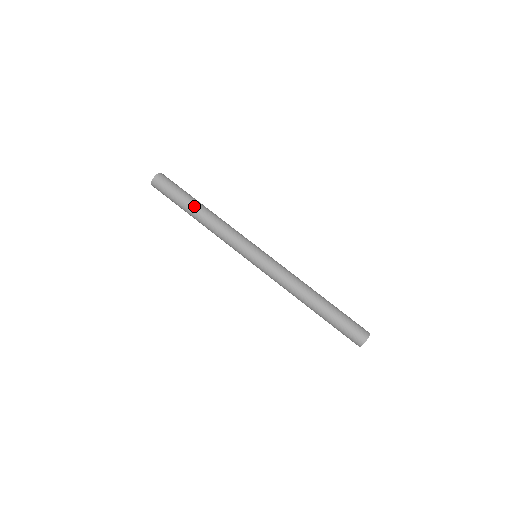
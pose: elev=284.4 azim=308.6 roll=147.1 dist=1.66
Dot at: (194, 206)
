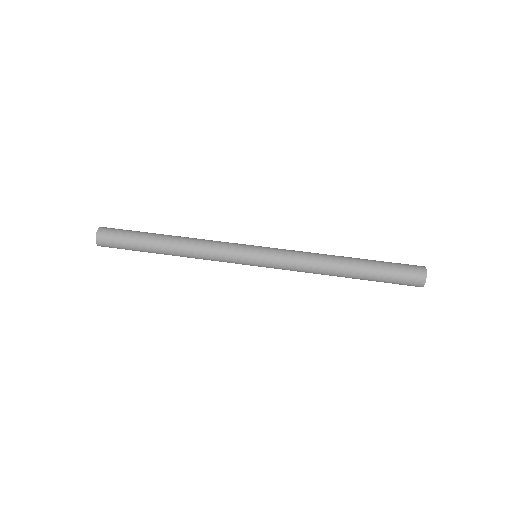
Dot at: (162, 234)
